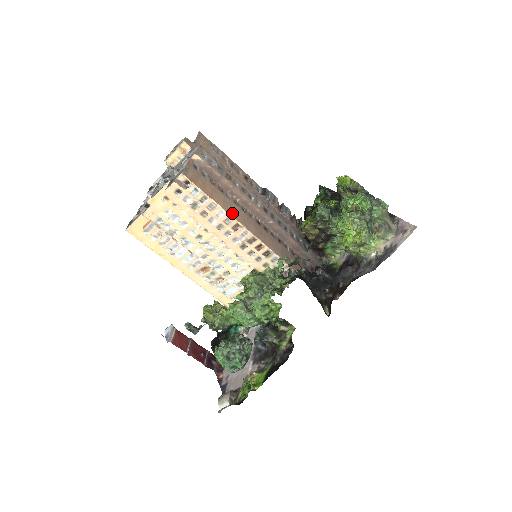
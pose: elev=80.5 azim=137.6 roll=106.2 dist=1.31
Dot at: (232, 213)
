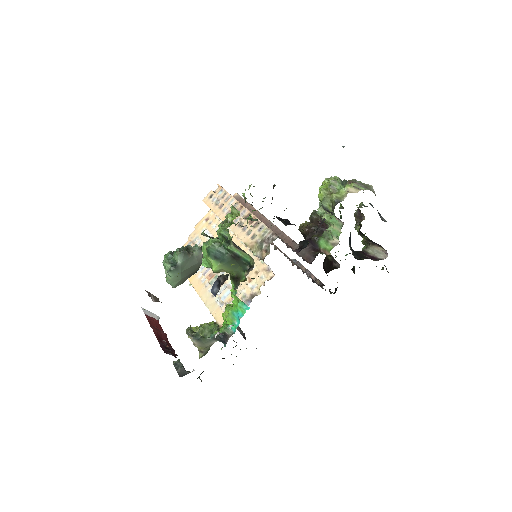
Dot at: occluded
